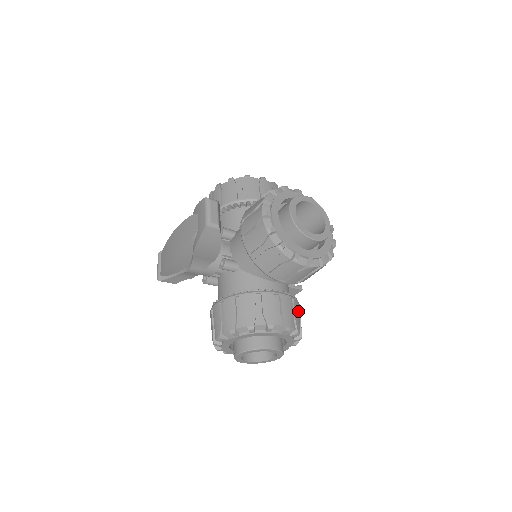
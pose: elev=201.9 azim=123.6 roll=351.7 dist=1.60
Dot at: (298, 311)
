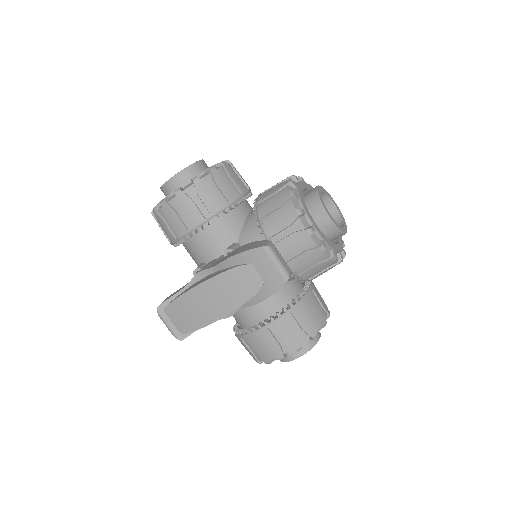
Dot at: occluded
